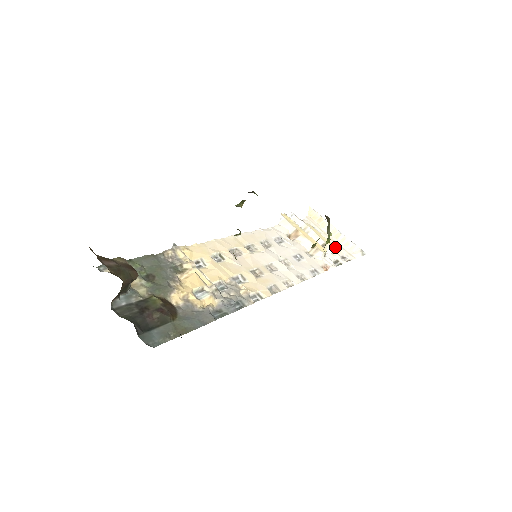
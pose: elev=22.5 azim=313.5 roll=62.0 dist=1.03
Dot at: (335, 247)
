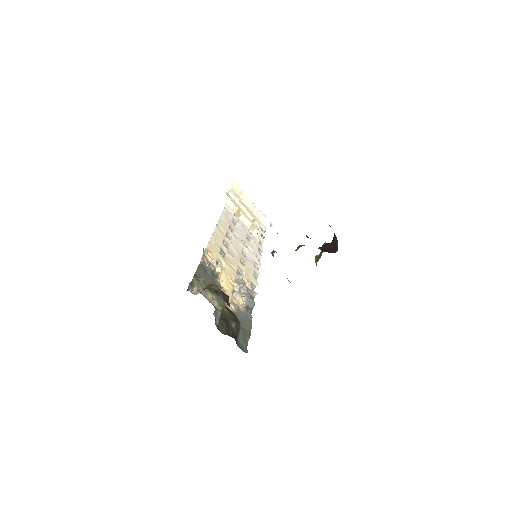
Dot at: occluded
